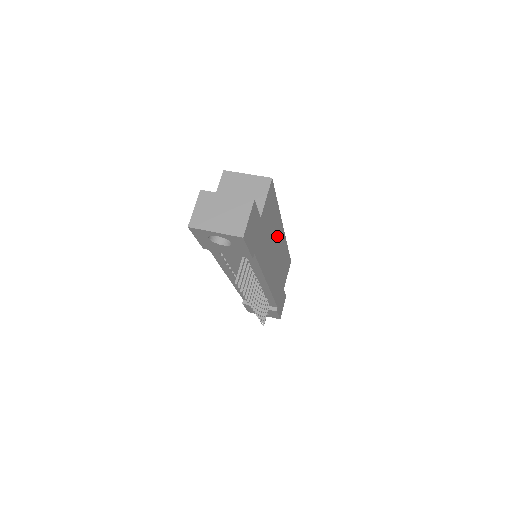
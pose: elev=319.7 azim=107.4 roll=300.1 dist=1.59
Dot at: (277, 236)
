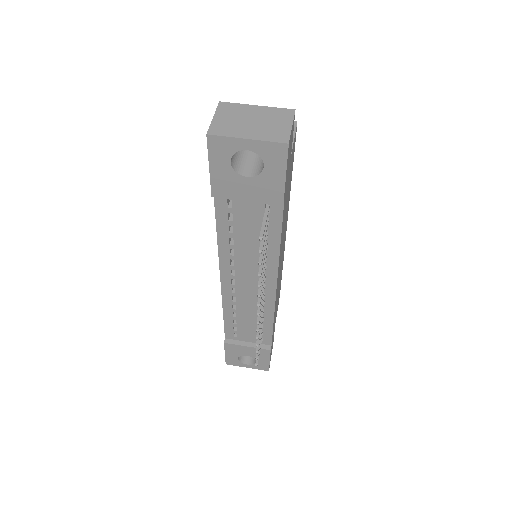
Dot at: occluded
